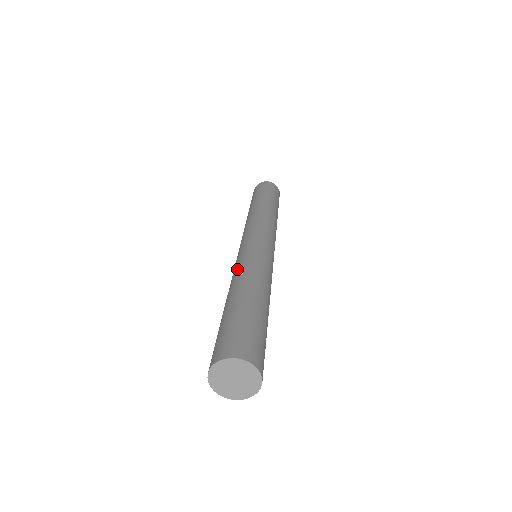
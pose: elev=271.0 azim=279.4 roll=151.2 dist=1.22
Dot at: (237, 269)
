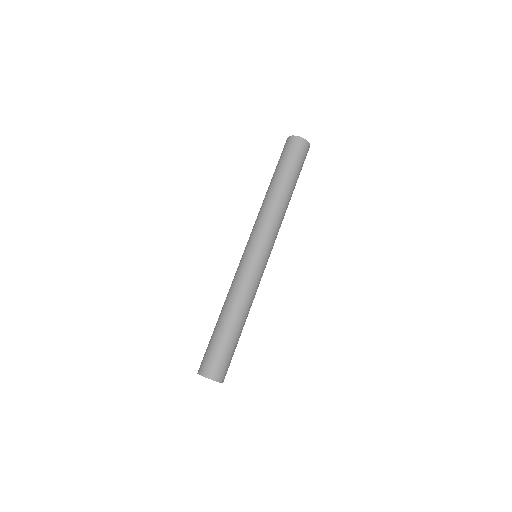
Dot at: (234, 286)
